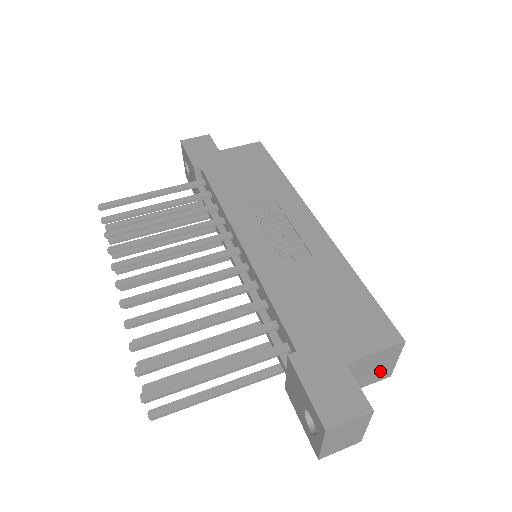
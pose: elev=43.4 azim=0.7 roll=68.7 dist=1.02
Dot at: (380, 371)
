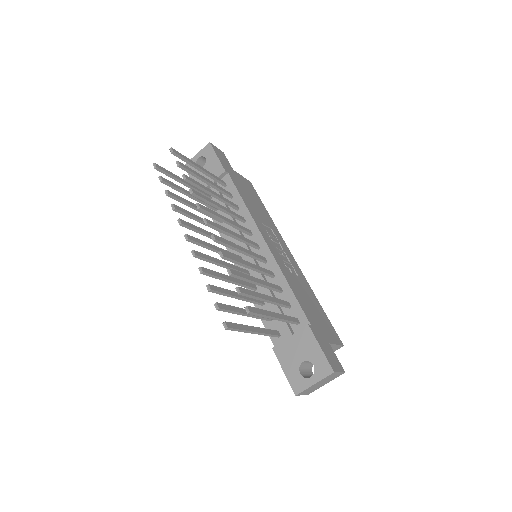
Dot at: occluded
